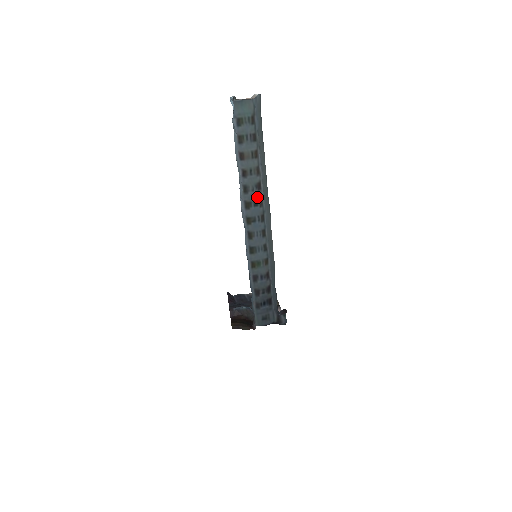
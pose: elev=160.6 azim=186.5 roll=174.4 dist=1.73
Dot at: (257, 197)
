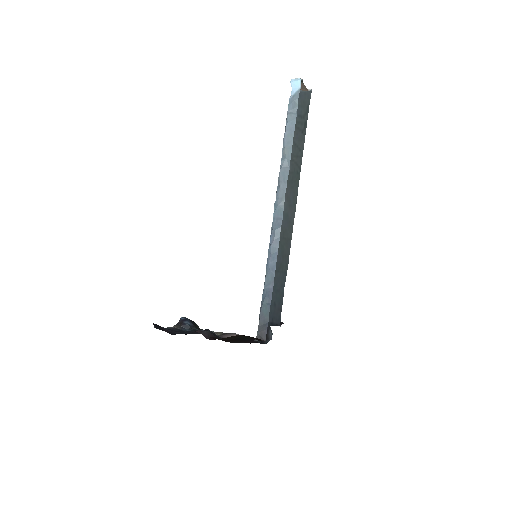
Dot at: occluded
